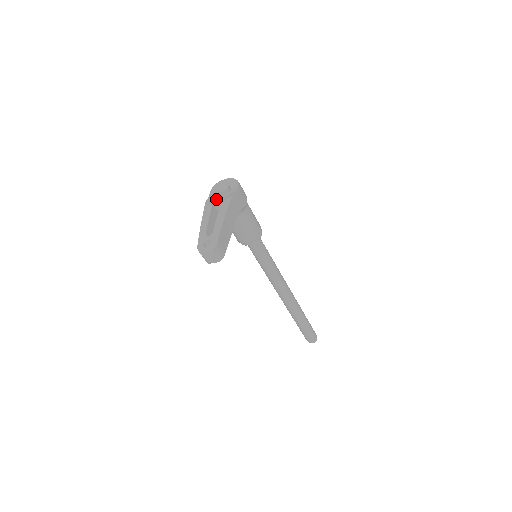
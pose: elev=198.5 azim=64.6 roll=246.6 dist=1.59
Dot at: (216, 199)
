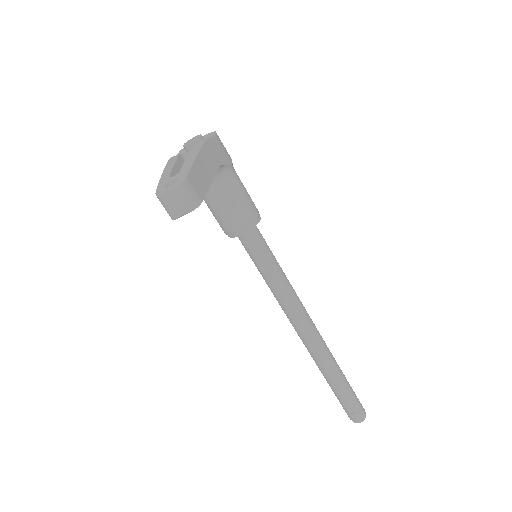
Dot at: occluded
